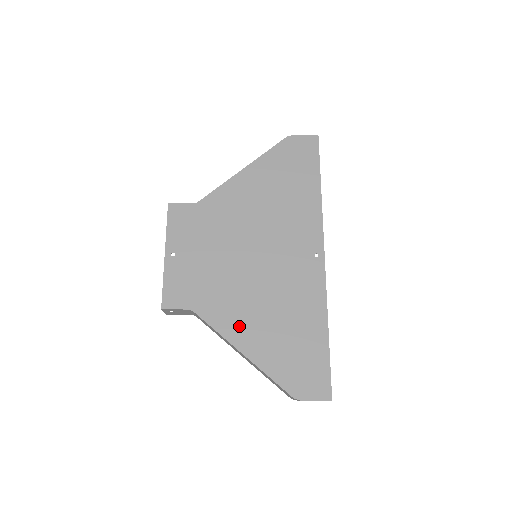
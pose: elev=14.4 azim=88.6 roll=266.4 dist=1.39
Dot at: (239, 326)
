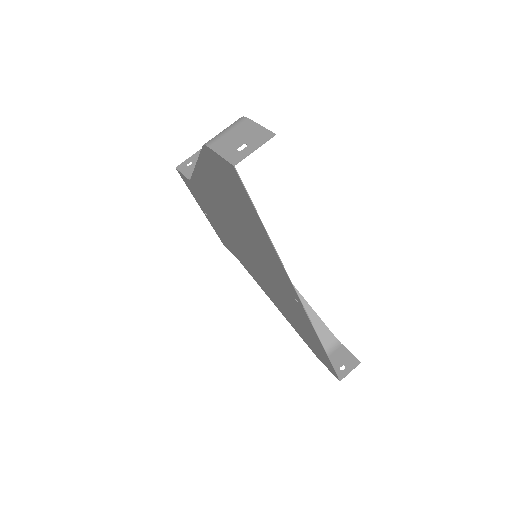
Dot at: (268, 293)
